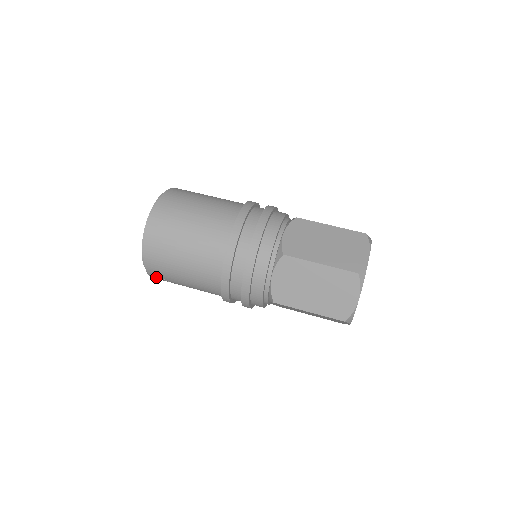
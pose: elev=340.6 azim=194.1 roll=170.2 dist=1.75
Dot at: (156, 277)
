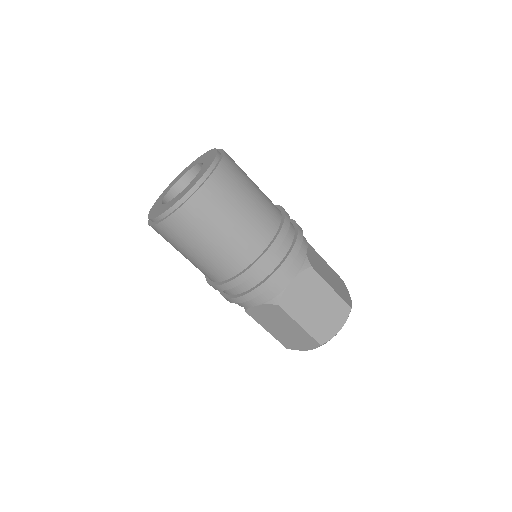
Dot at: occluded
